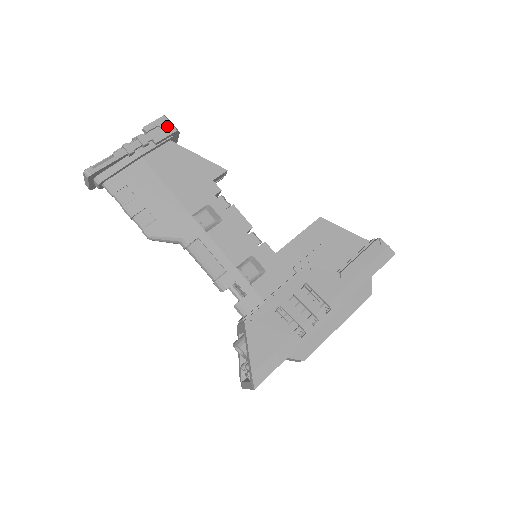
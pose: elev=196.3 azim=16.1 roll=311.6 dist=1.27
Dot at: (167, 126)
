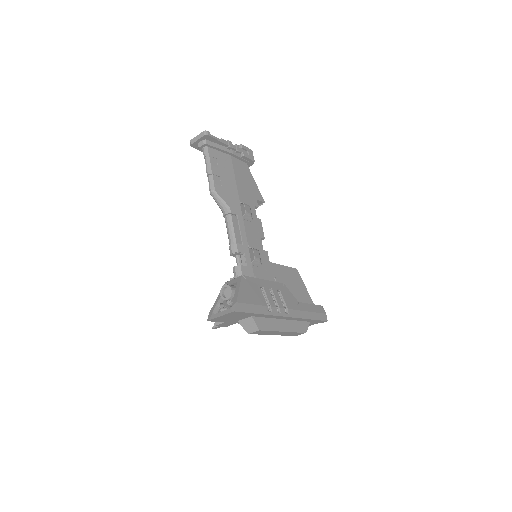
Dot at: (251, 155)
